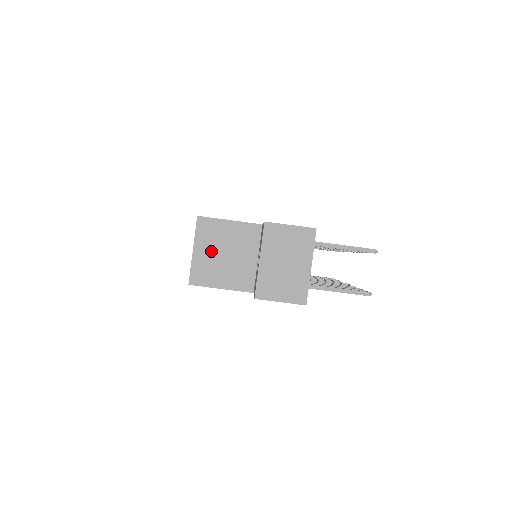
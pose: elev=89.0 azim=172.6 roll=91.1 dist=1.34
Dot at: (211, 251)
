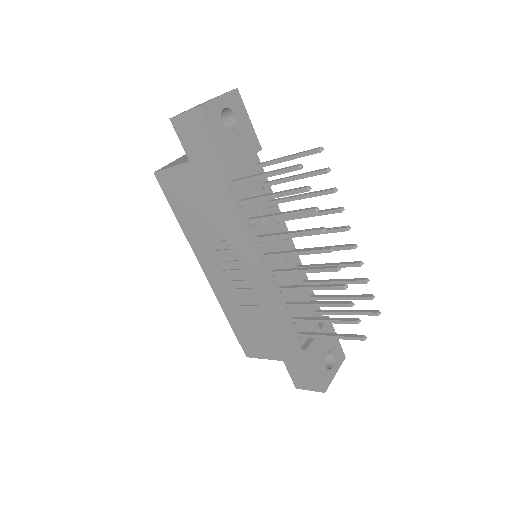
Dot at: (182, 158)
